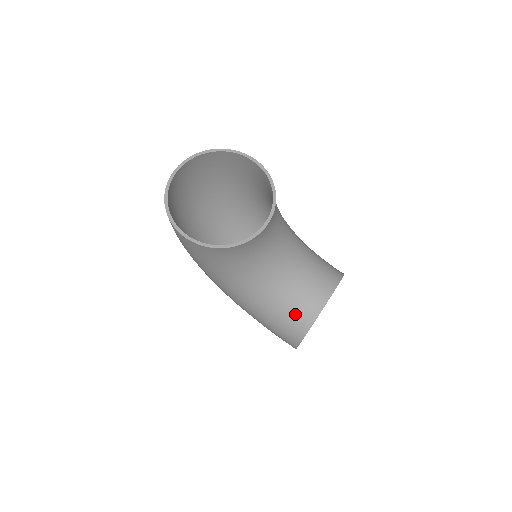
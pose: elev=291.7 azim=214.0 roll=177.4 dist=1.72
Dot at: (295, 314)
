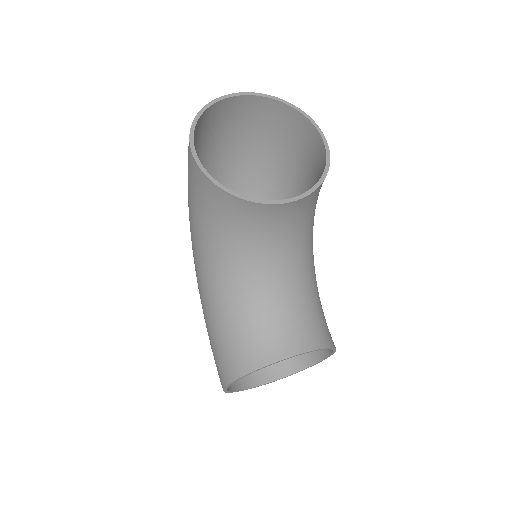
Dot at: (249, 342)
